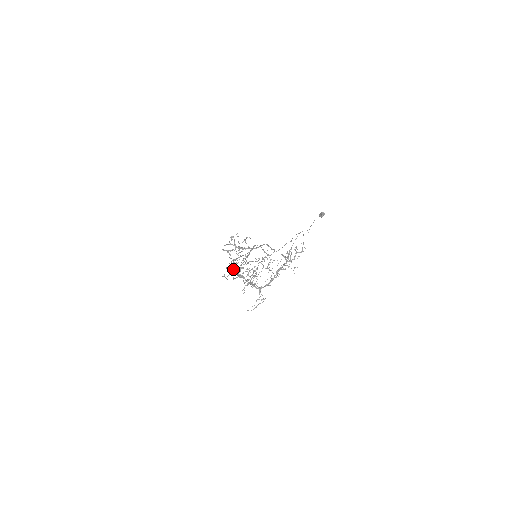
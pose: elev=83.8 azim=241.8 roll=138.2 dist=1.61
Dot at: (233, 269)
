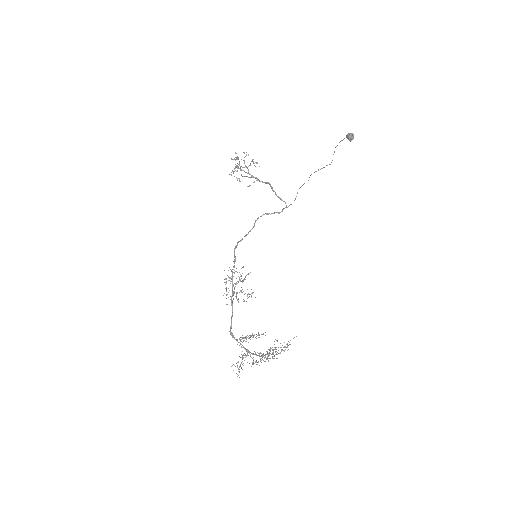
Dot at: occluded
